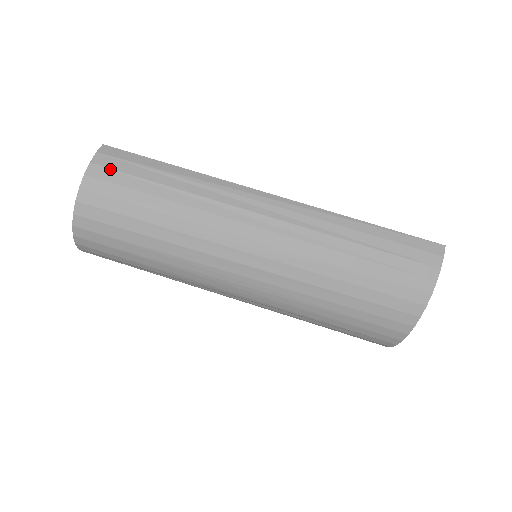
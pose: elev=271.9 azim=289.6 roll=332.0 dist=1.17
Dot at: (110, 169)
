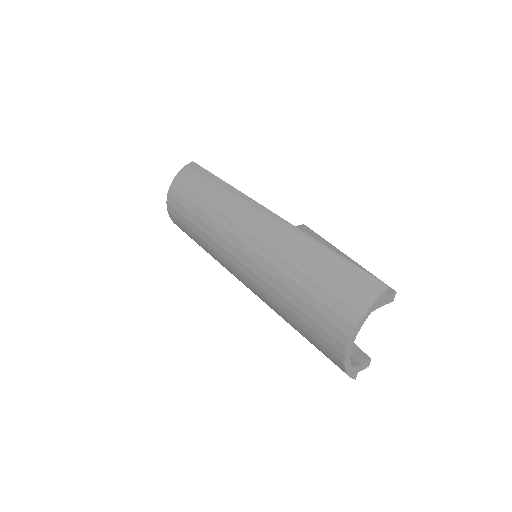
Dot at: (186, 177)
